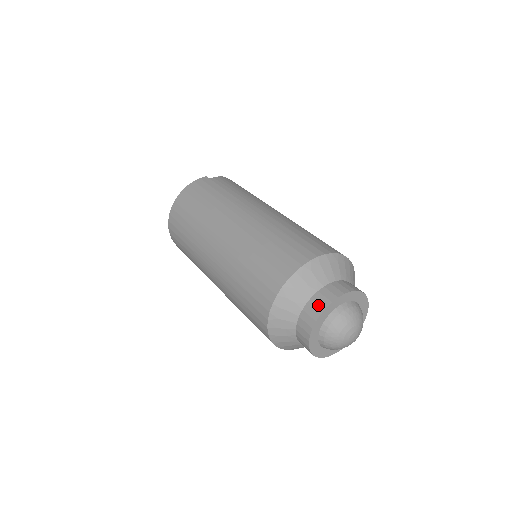
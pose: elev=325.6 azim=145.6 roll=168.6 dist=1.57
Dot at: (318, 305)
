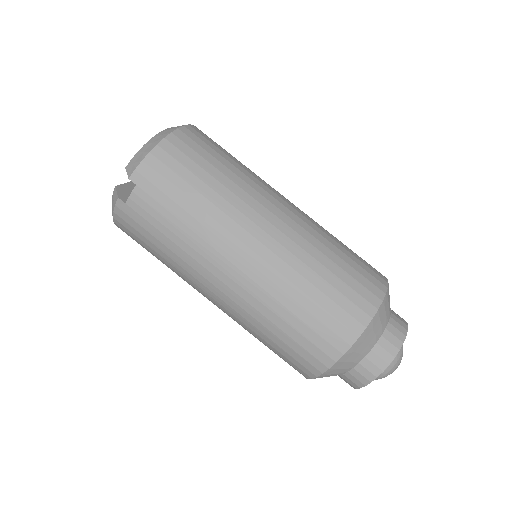
Dot at: (348, 383)
